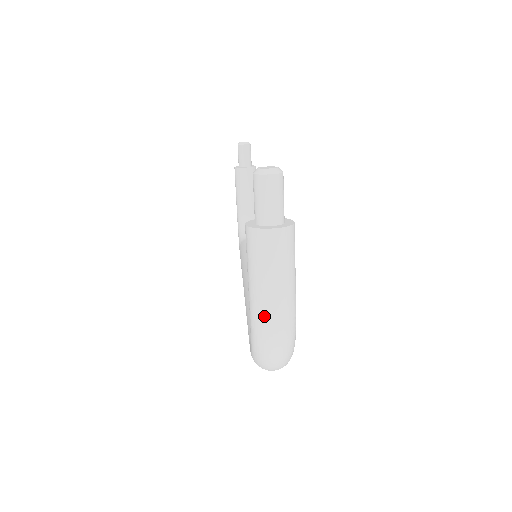
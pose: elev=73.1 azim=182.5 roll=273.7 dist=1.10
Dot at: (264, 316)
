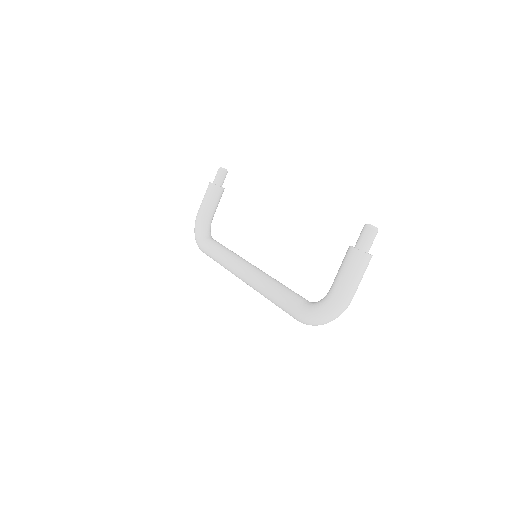
Dot at: (347, 294)
